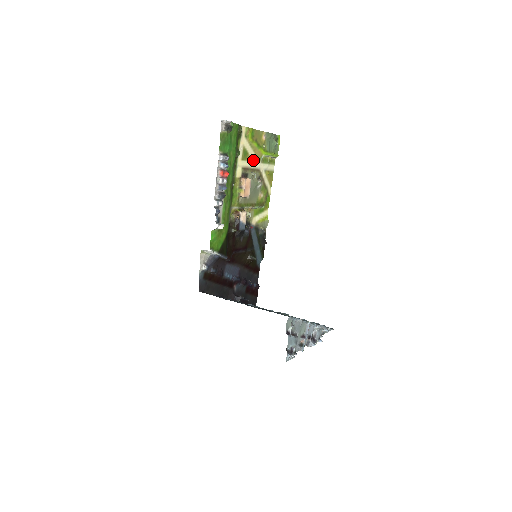
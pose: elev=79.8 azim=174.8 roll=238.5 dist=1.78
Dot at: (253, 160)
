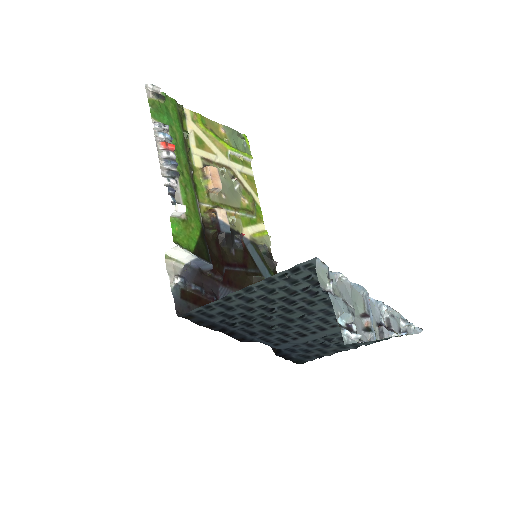
Dot at: (216, 154)
